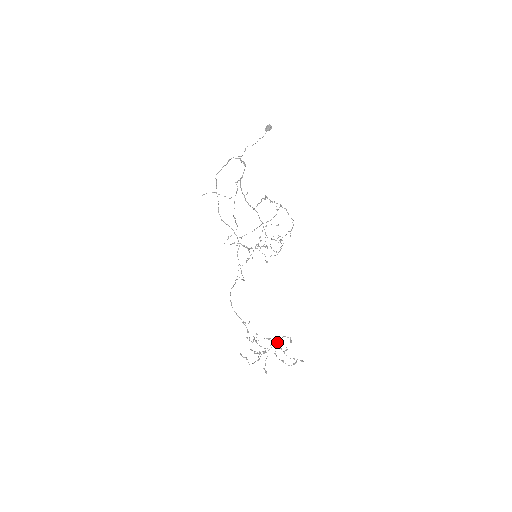
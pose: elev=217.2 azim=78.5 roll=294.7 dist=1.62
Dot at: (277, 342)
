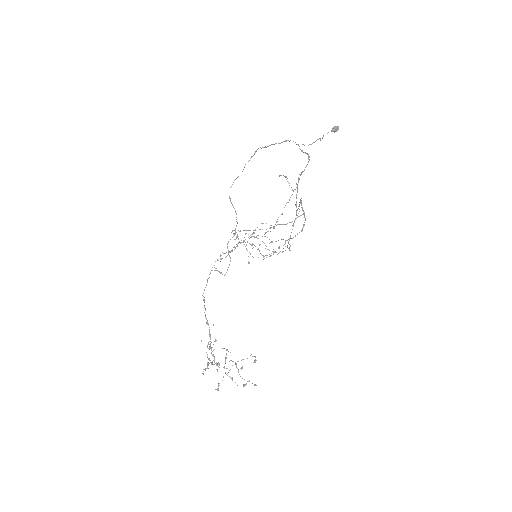
Dot at: occluded
